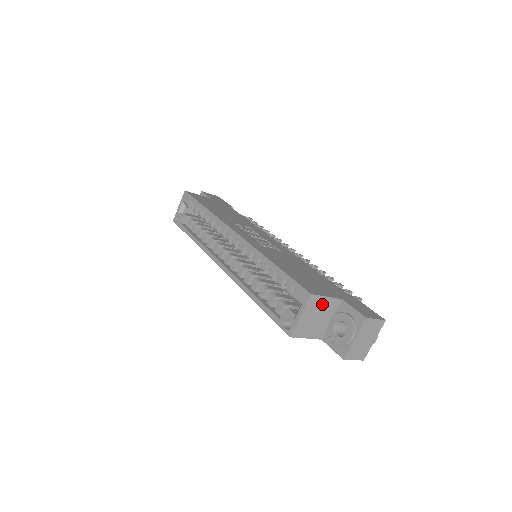
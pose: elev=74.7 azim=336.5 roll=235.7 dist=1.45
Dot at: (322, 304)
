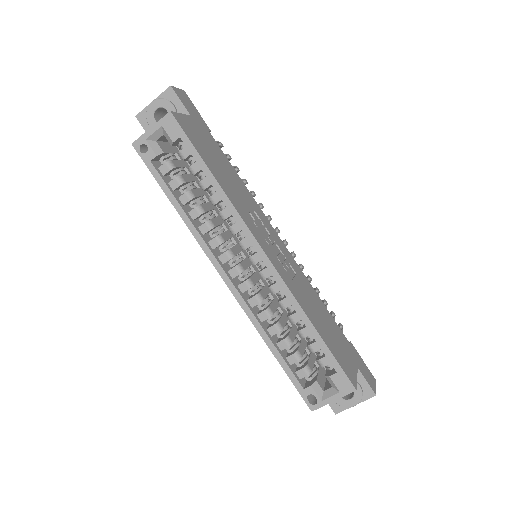
Dot at: occluded
